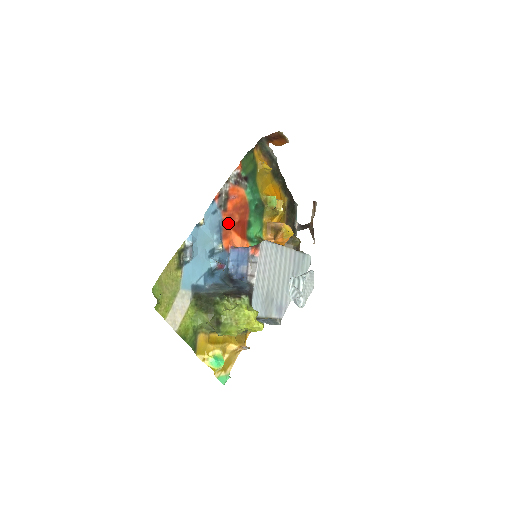
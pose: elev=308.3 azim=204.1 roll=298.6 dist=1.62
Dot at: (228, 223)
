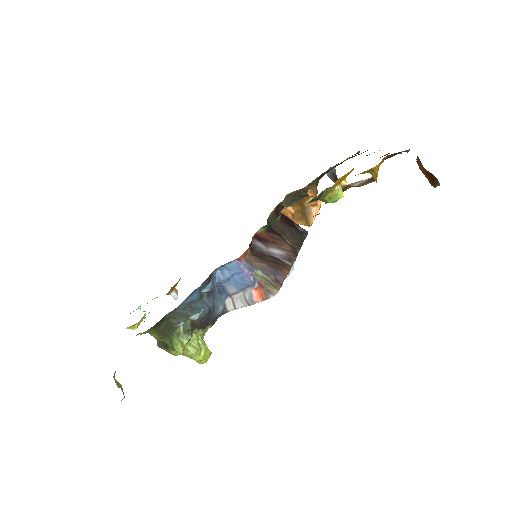
Dot at: occluded
